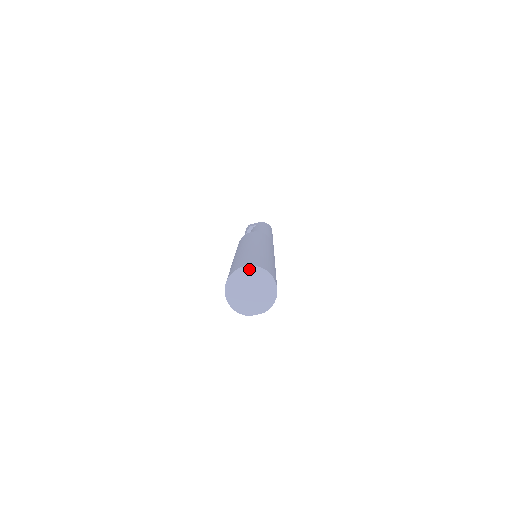
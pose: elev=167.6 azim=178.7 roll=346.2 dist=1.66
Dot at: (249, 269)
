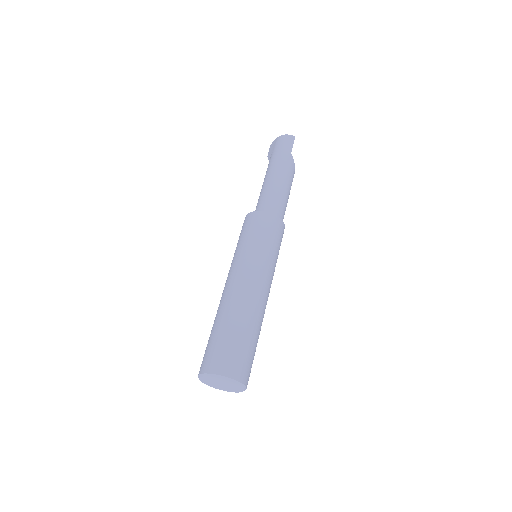
Dot at: (204, 377)
